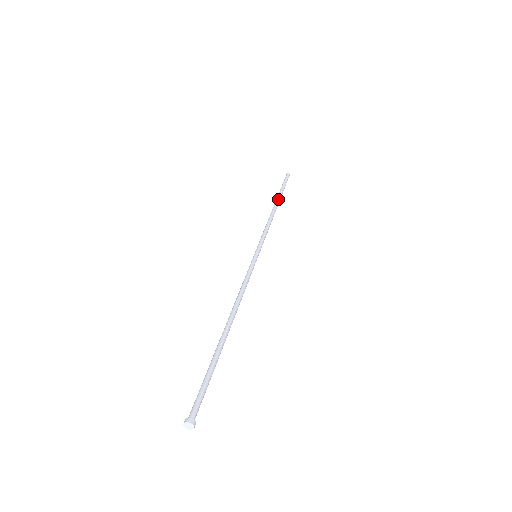
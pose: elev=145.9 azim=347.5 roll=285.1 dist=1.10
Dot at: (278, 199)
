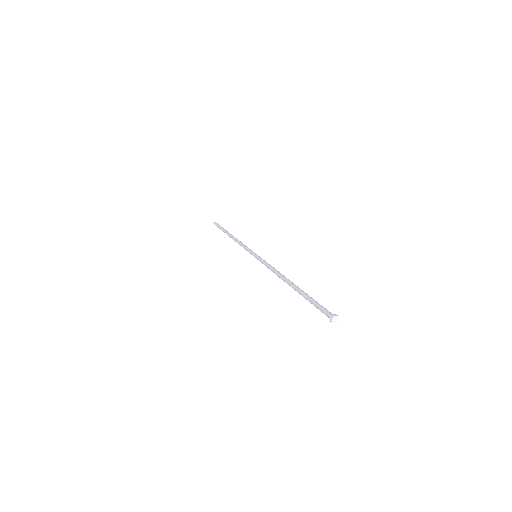
Dot at: occluded
